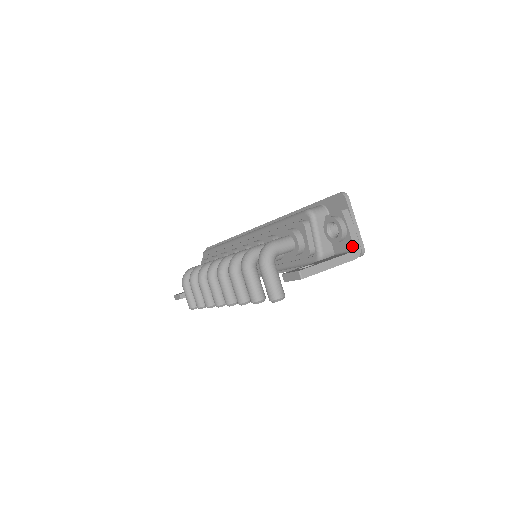
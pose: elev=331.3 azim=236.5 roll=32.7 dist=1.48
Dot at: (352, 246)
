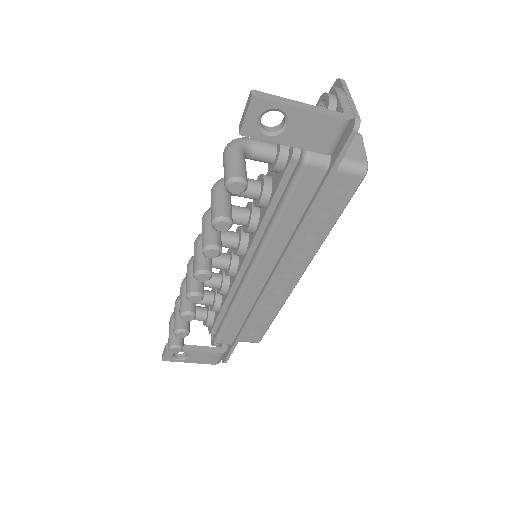
Dot at: (341, 112)
